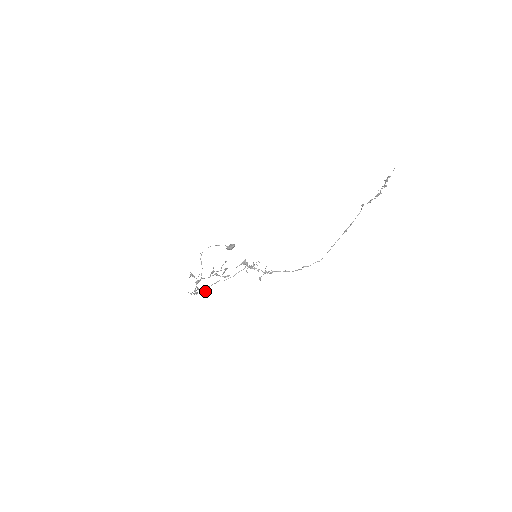
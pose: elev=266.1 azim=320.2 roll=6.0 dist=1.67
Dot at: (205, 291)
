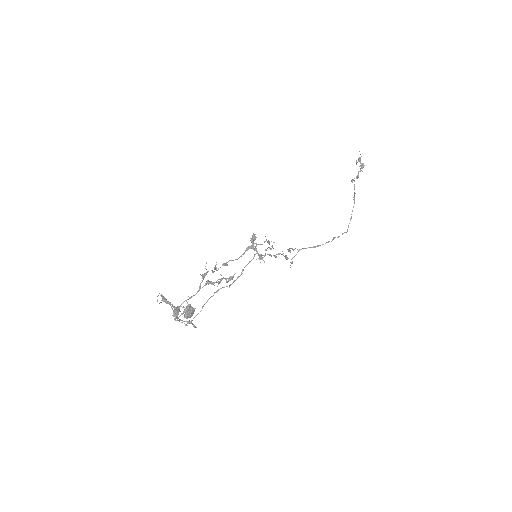
Dot at: (194, 326)
